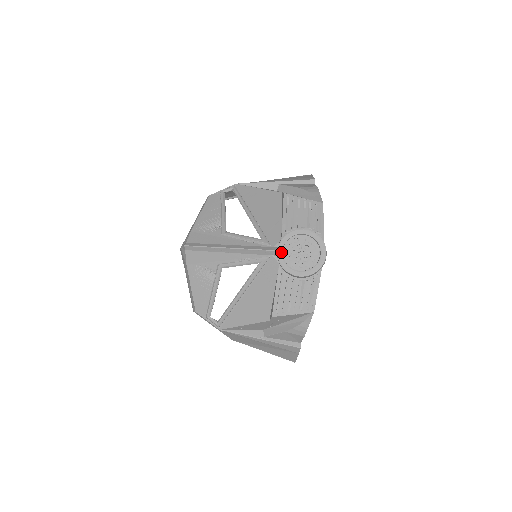
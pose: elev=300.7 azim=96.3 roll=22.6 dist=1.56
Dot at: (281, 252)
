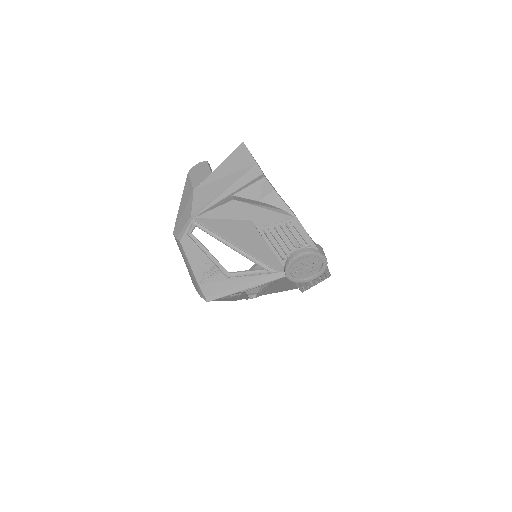
Dot at: (291, 277)
